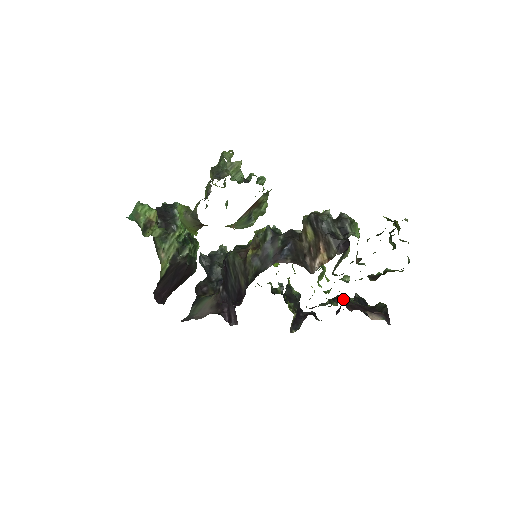
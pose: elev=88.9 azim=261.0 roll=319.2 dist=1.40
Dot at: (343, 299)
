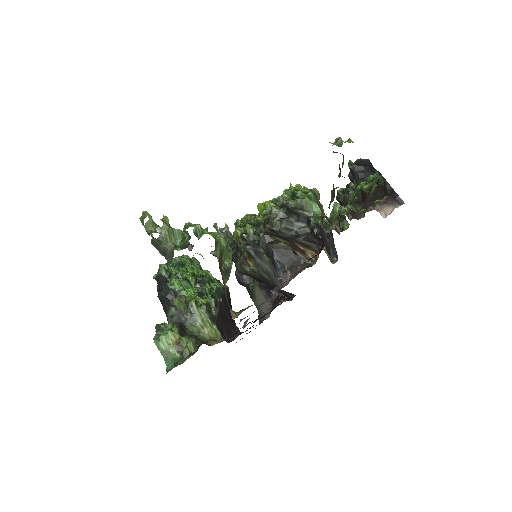
Dot at: (348, 215)
